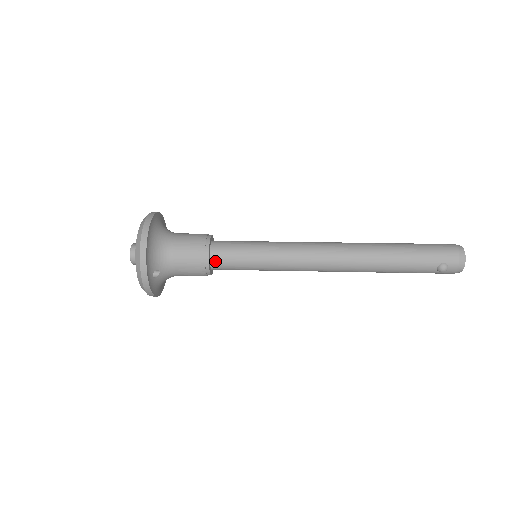
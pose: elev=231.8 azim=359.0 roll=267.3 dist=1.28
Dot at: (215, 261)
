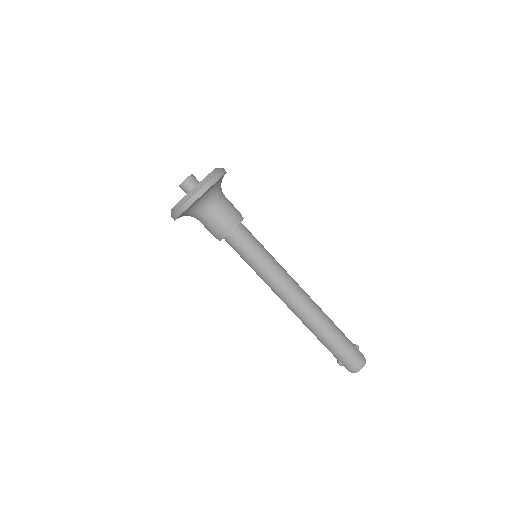
Dot at: (227, 241)
